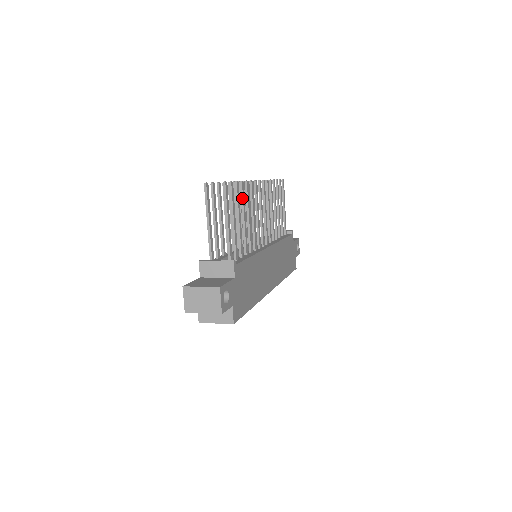
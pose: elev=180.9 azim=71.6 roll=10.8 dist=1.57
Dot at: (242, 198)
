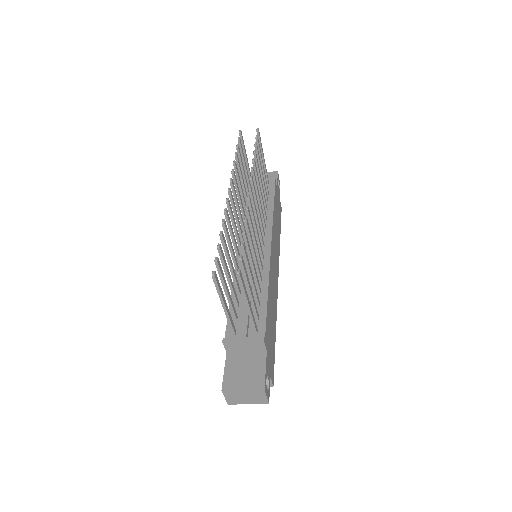
Dot at: (248, 248)
